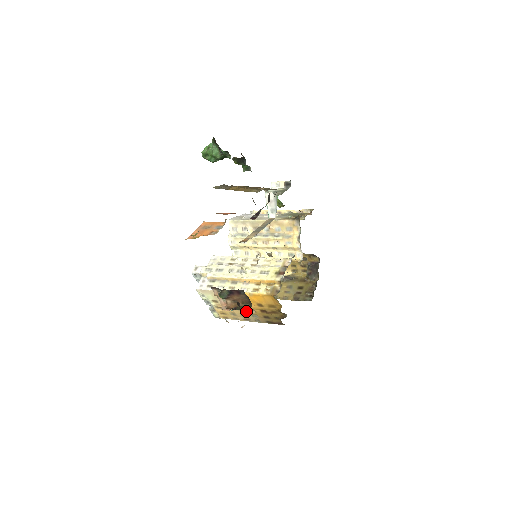
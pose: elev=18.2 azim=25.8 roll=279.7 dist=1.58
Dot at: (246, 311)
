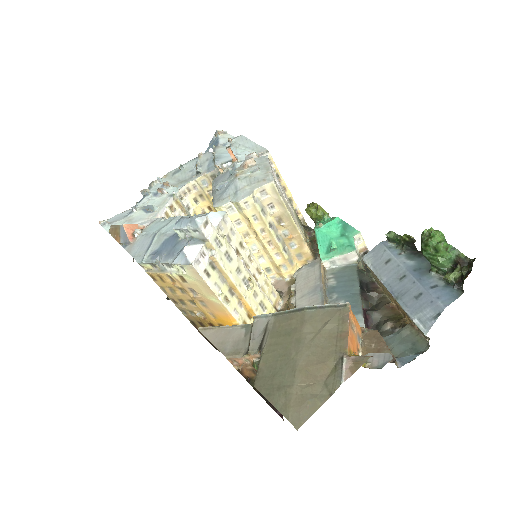
Dot at: (194, 308)
